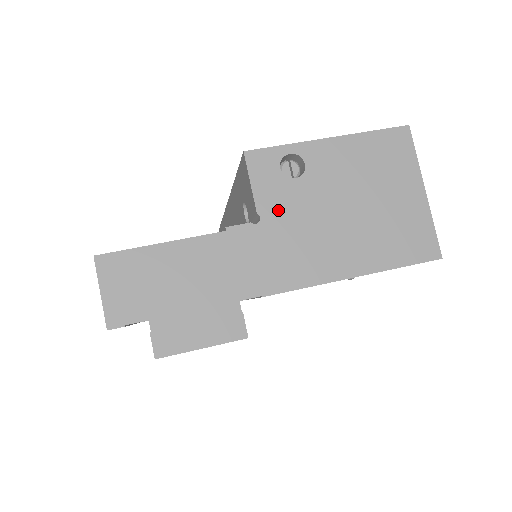
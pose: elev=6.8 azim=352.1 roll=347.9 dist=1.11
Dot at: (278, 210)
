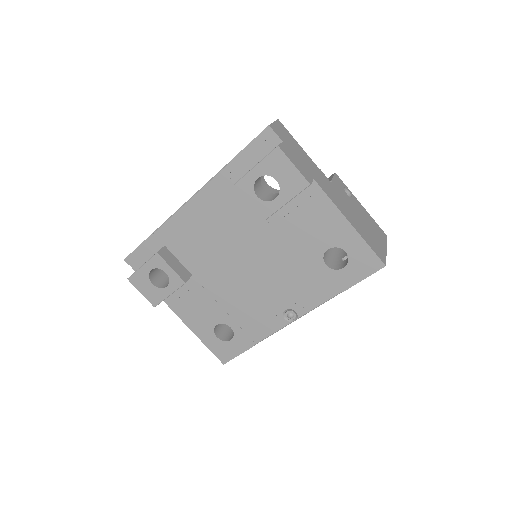
Dot at: (338, 189)
